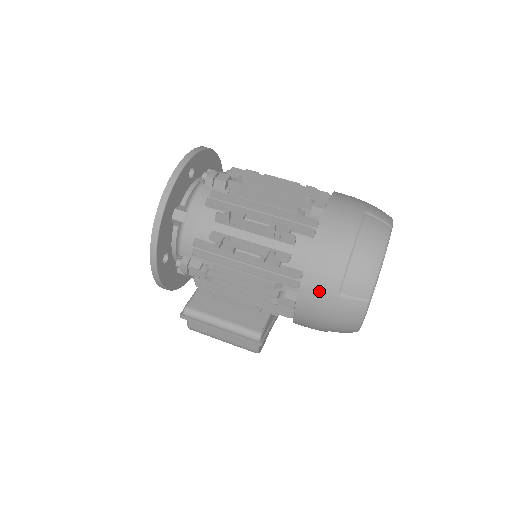
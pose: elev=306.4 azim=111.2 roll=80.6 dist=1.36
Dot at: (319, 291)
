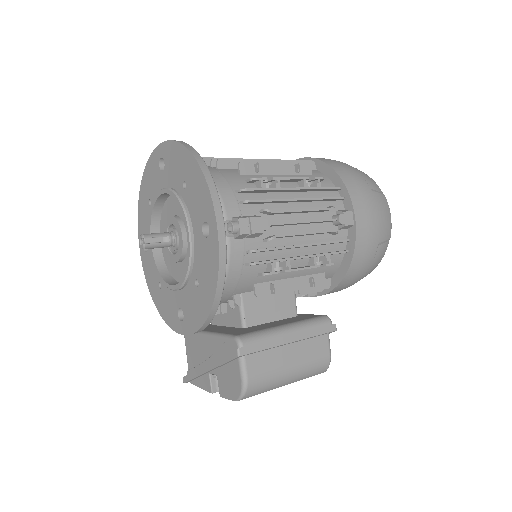
Dot at: (361, 190)
